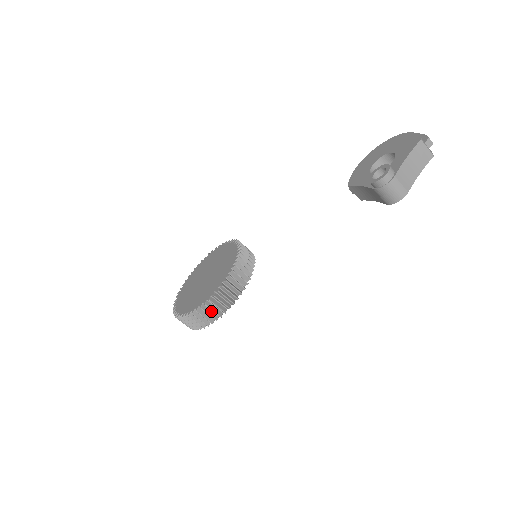
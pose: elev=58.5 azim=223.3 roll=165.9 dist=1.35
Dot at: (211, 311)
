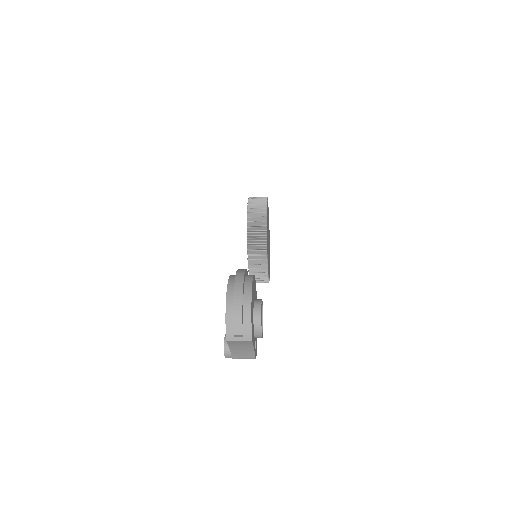
Dot at: occluded
